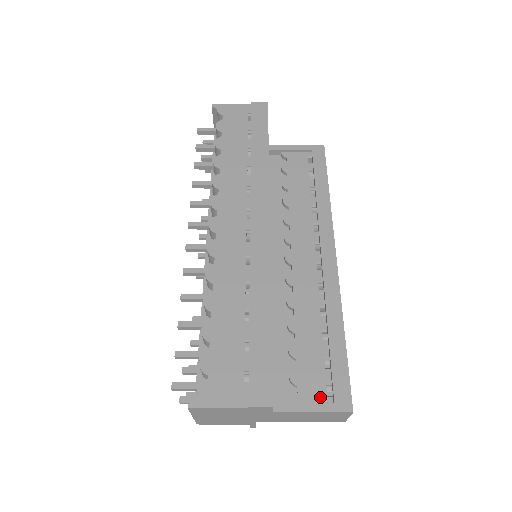
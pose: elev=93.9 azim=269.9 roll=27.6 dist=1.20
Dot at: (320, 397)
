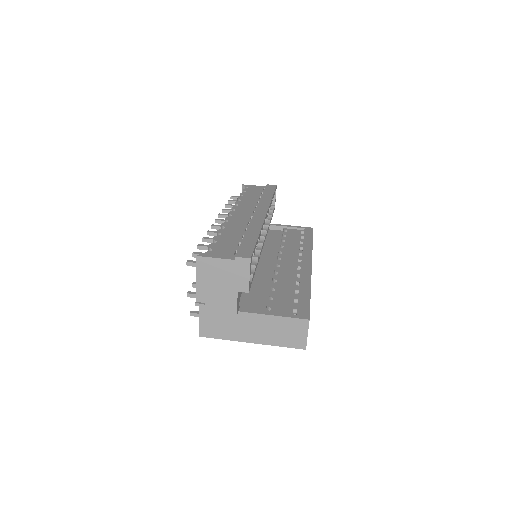
Dot at: (287, 313)
